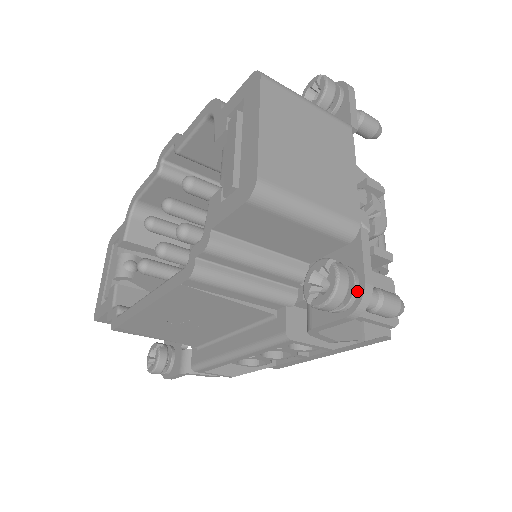
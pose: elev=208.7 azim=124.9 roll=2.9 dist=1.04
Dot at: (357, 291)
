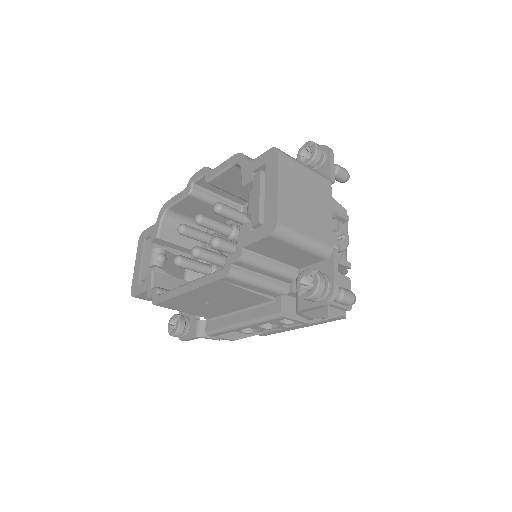
Dot at: (329, 290)
